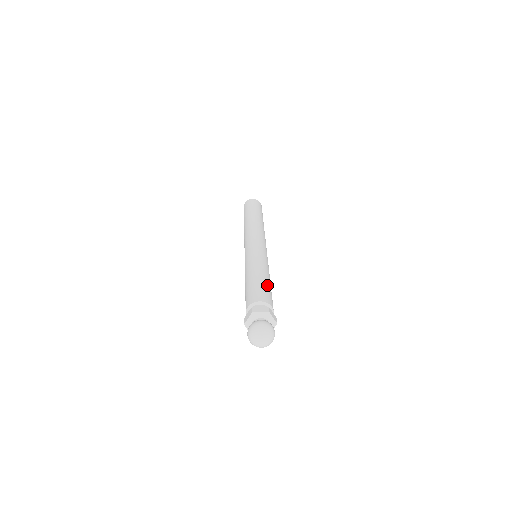
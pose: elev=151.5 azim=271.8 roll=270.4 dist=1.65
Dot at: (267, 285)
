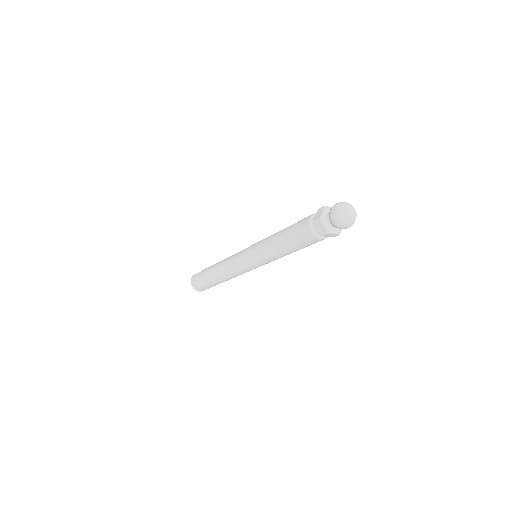
Dot at: occluded
